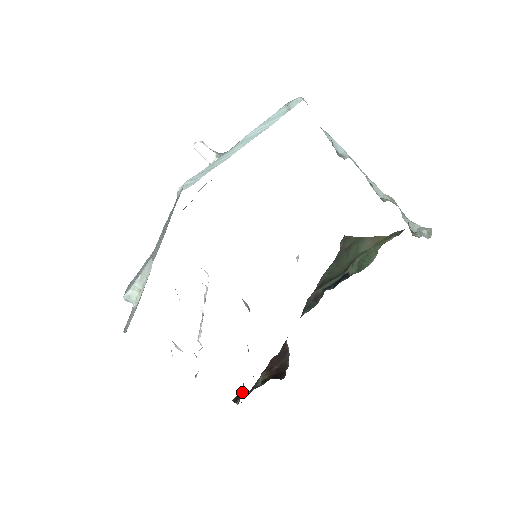
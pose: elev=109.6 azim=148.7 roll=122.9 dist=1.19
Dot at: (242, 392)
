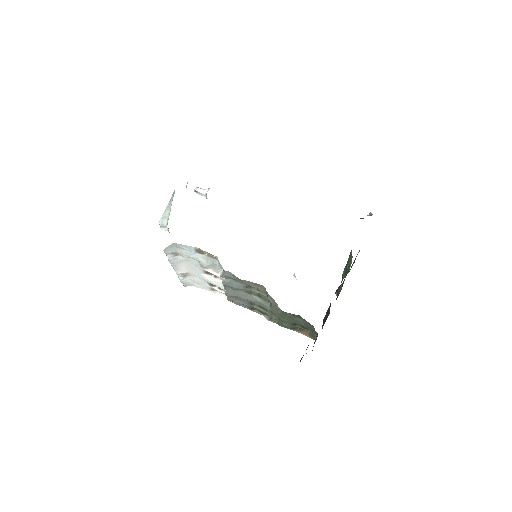
Dot at: occluded
